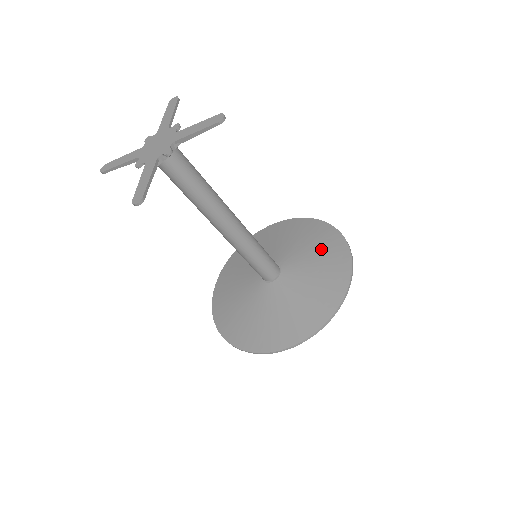
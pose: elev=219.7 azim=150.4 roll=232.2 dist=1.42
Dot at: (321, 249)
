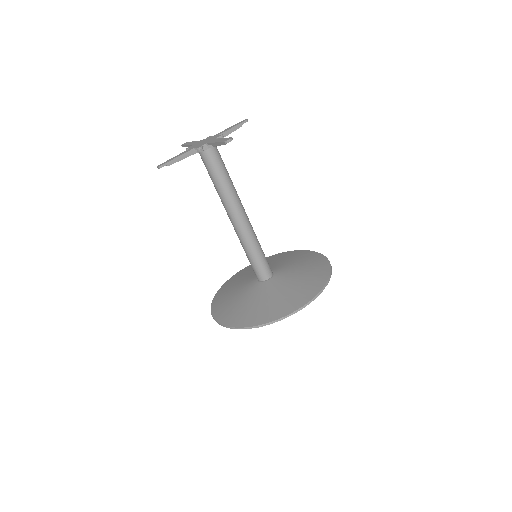
Dot at: (288, 257)
